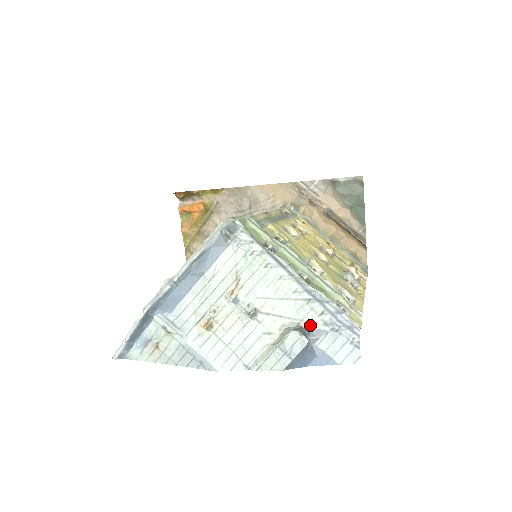
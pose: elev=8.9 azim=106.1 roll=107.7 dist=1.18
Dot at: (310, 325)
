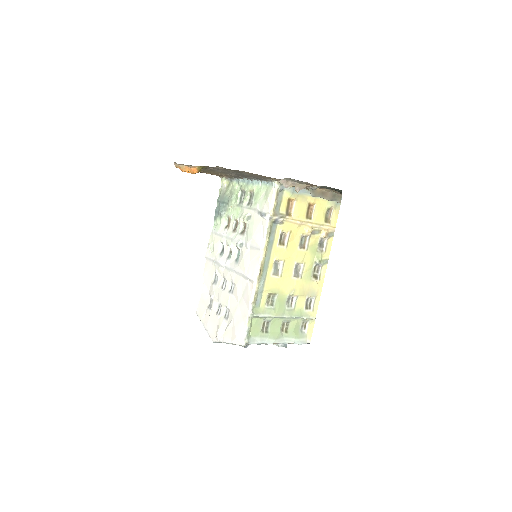
Dot at: occluded
